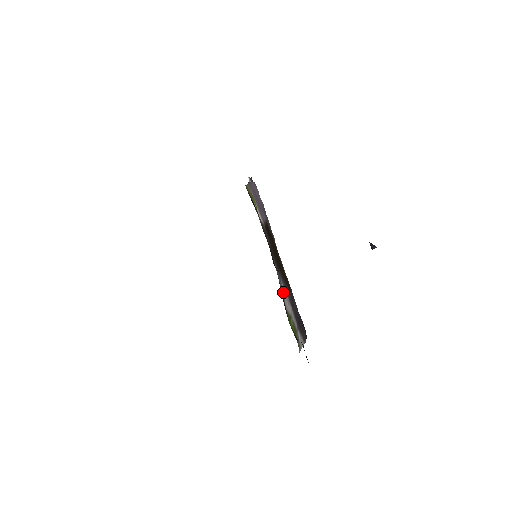
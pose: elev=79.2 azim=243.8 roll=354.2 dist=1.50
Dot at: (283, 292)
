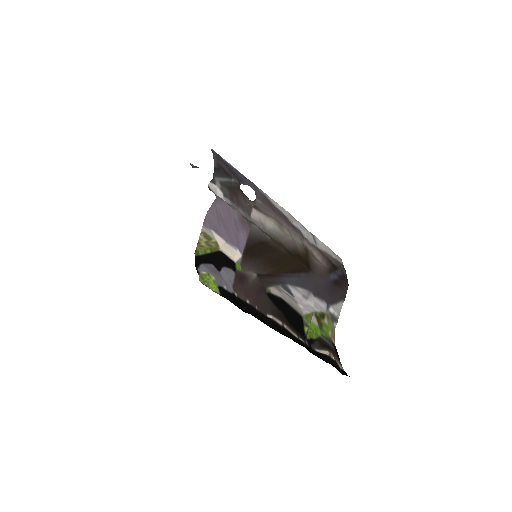
Dot at: (295, 298)
